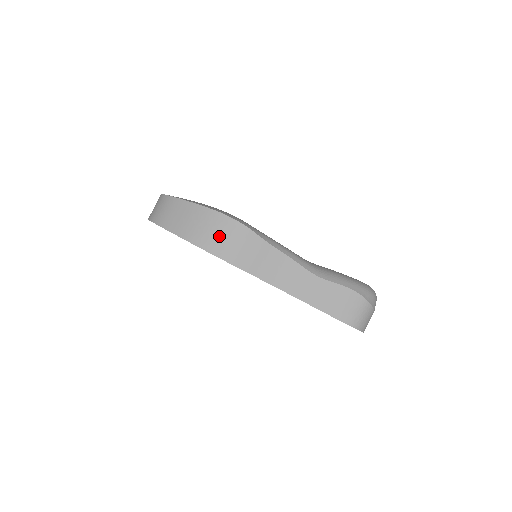
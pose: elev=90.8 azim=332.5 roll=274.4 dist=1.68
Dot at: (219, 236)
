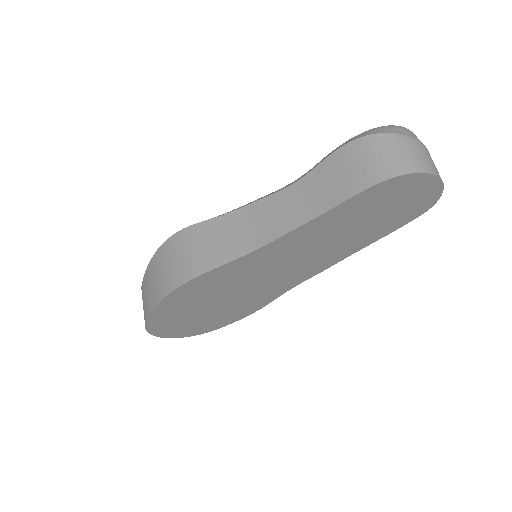
Dot at: (172, 264)
